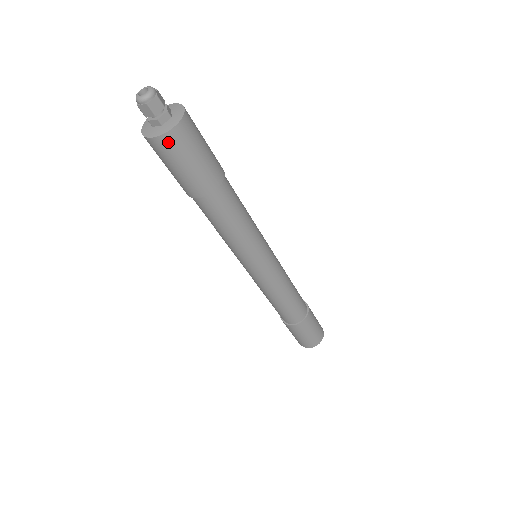
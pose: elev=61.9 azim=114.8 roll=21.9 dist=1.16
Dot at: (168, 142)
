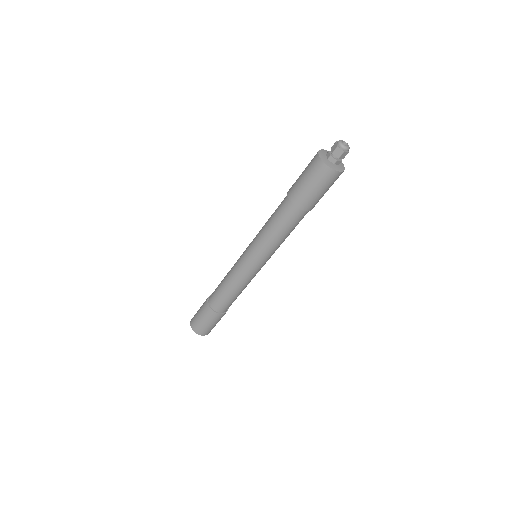
Dot at: (330, 175)
